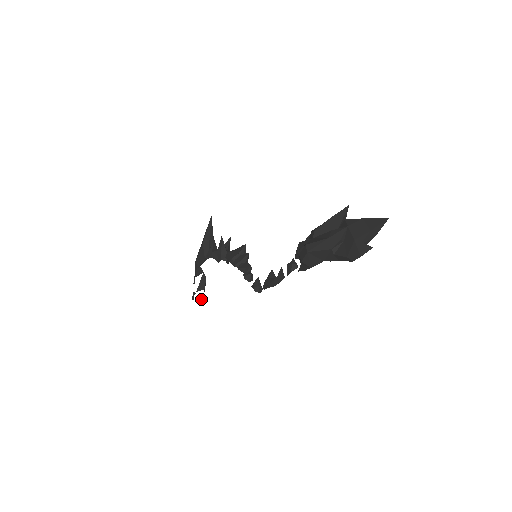
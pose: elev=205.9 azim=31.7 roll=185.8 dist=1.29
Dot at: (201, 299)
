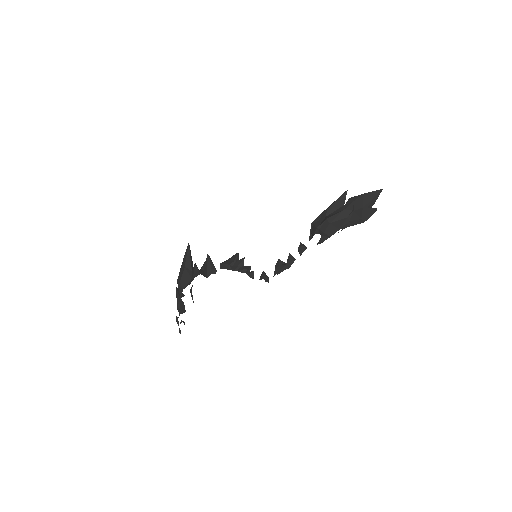
Dot at: (183, 322)
